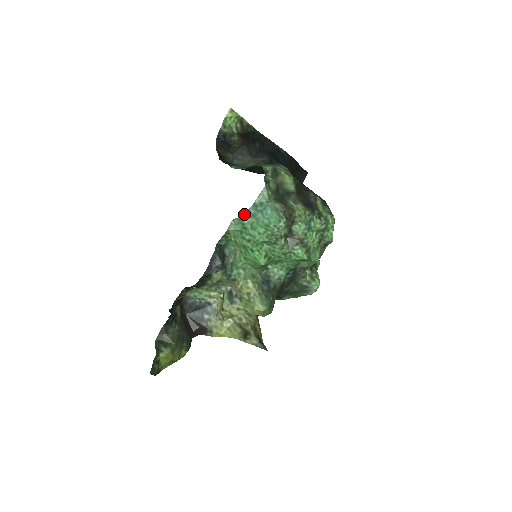
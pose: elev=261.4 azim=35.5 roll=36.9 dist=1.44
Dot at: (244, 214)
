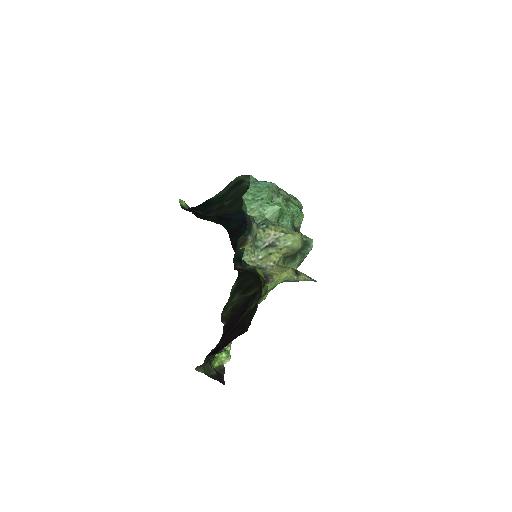
Dot at: (249, 188)
